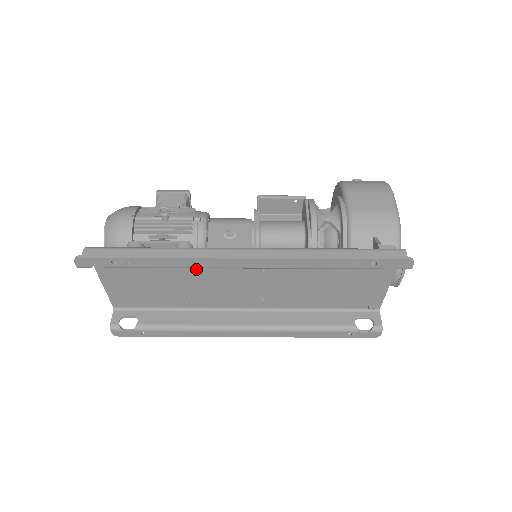
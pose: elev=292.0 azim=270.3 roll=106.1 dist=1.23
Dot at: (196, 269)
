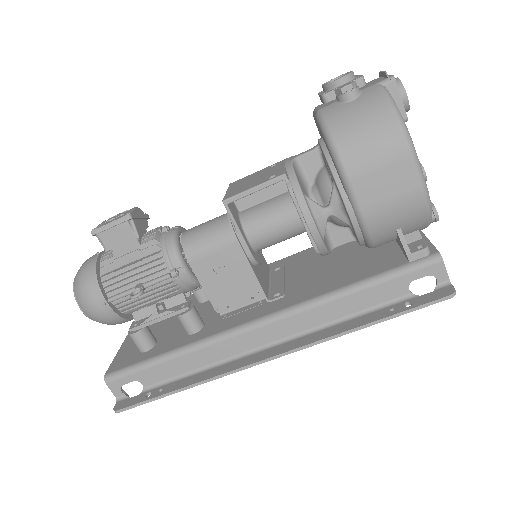
Dot at: (211, 322)
